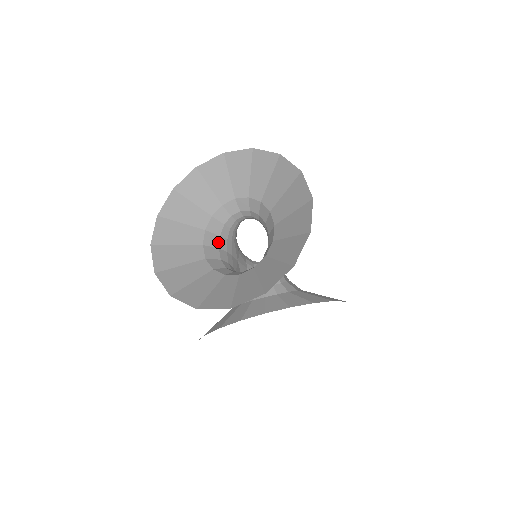
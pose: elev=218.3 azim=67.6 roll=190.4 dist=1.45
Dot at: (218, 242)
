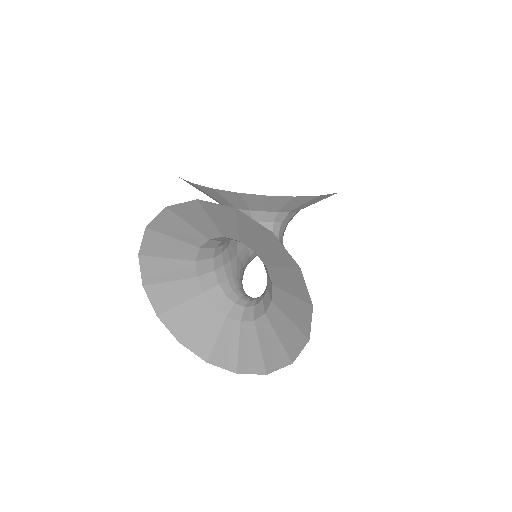
Dot at: (212, 265)
